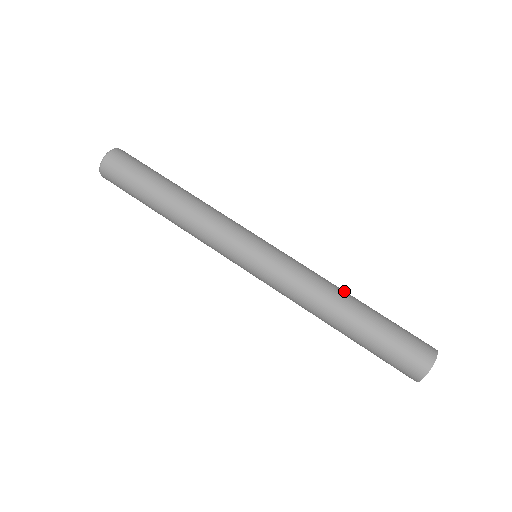
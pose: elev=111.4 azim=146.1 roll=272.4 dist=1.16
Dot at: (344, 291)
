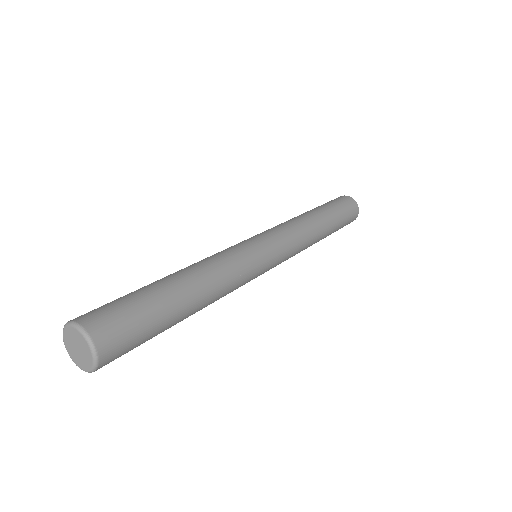
Dot at: (306, 215)
